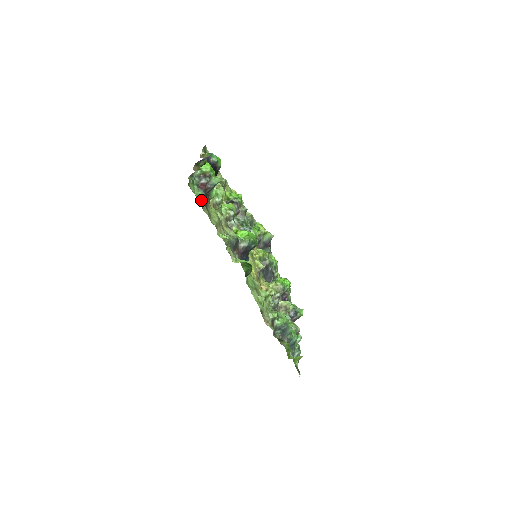
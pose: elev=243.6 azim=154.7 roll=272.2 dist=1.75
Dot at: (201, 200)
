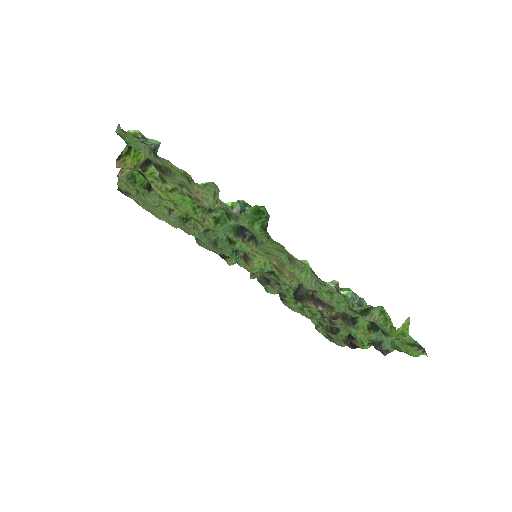
Dot at: (148, 145)
